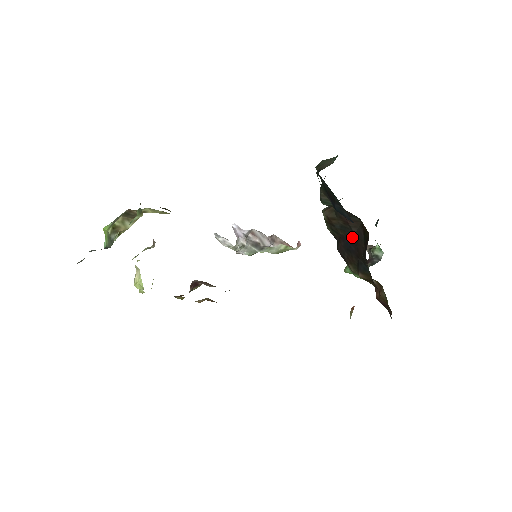
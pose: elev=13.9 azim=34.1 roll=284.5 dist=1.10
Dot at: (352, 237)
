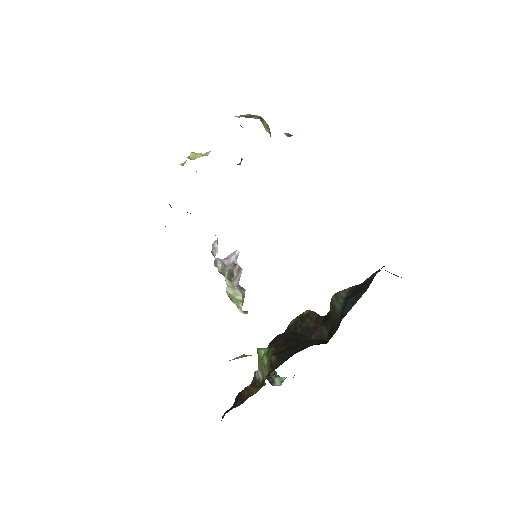
Dot at: (304, 338)
